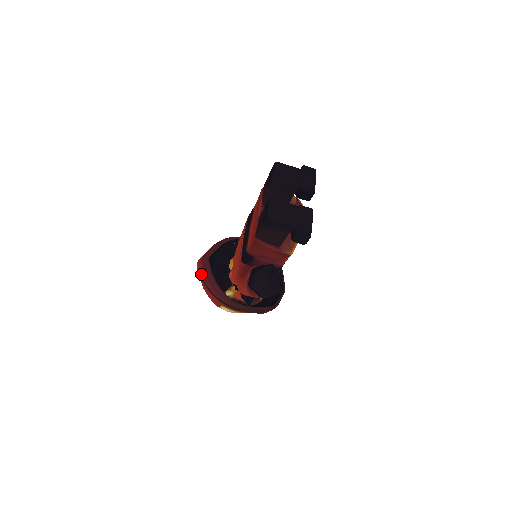
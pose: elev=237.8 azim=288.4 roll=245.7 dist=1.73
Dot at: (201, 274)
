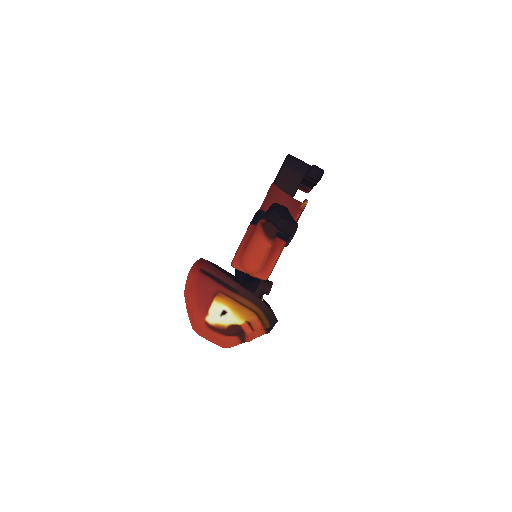
Dot at: (196, 269)
